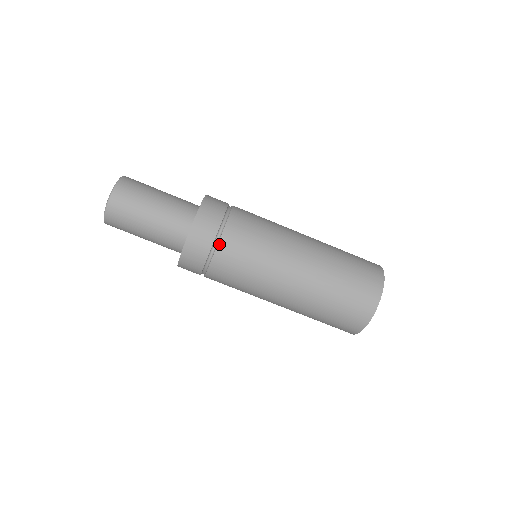
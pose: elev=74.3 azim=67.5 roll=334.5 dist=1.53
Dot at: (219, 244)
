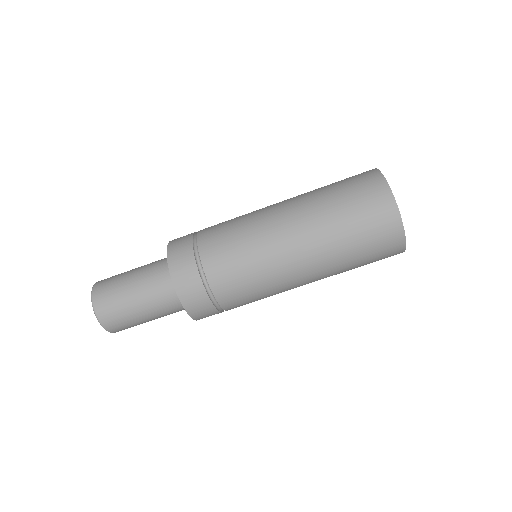
Dot at: (205, 270)
